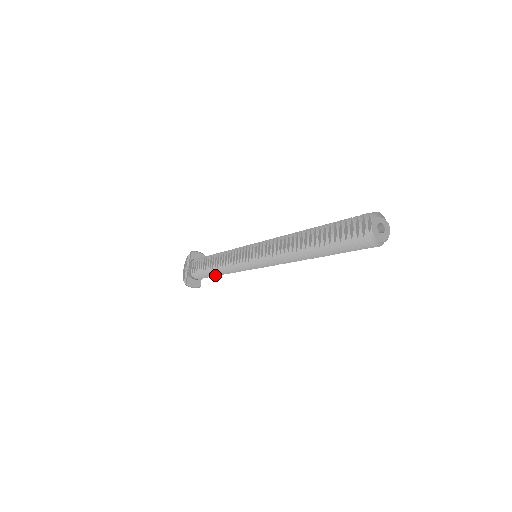
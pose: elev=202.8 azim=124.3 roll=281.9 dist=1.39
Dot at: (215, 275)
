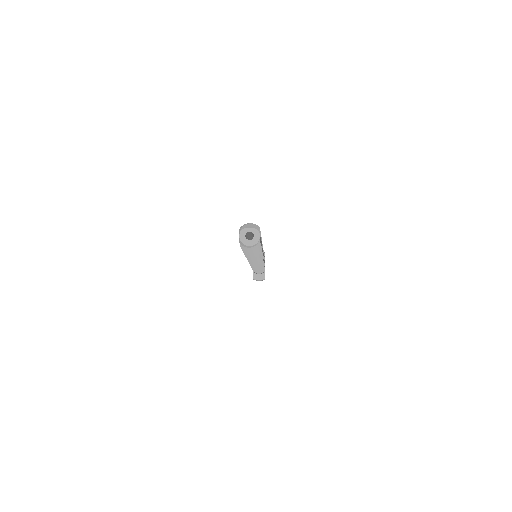
Dot at: (258, 271)
